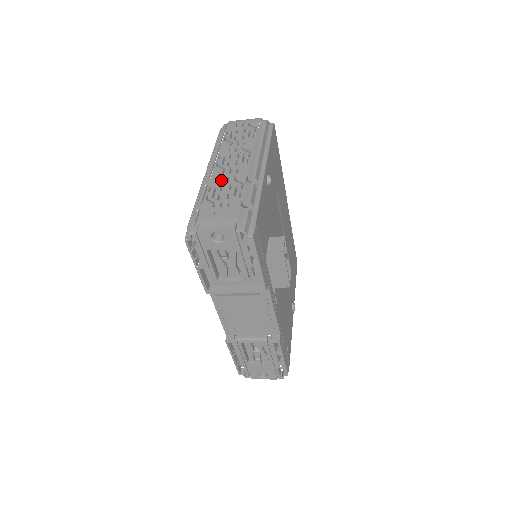
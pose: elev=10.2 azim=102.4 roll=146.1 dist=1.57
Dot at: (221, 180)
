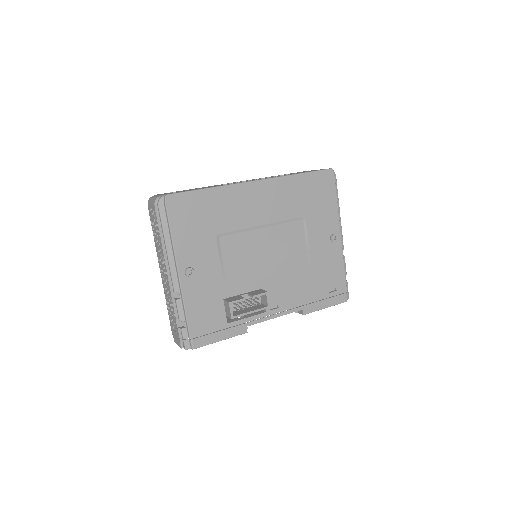
Dot at: occluded
